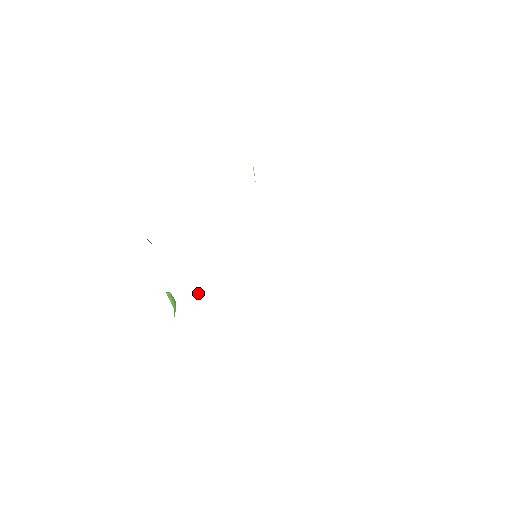
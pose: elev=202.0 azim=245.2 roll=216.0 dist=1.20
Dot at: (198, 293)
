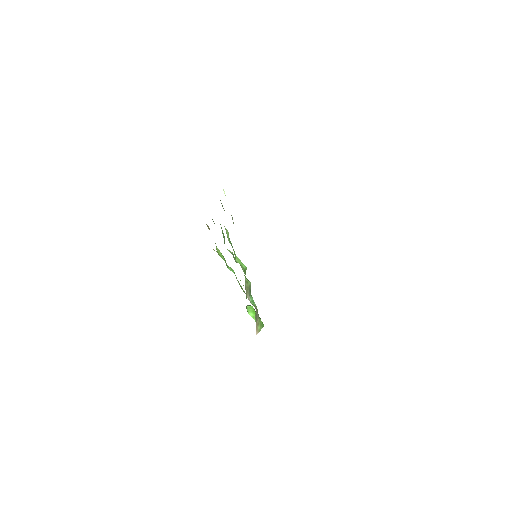
Dot at: (251, 298)
